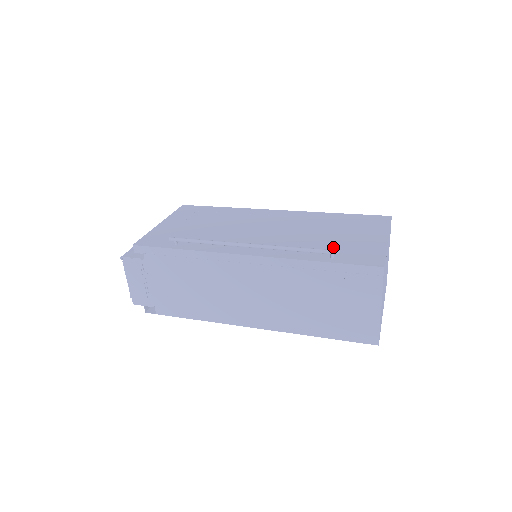
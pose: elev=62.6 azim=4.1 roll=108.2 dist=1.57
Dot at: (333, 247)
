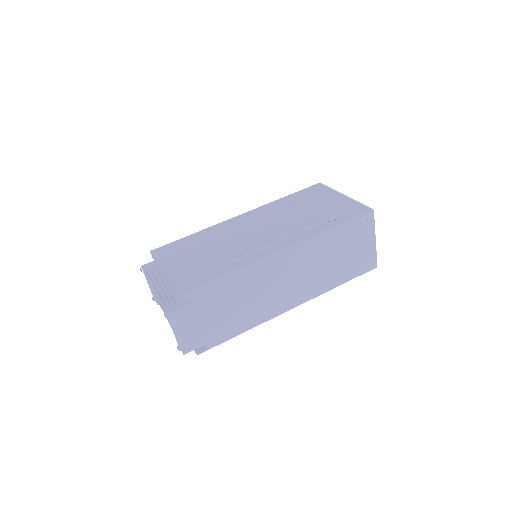
Dot at: (325, 215)
